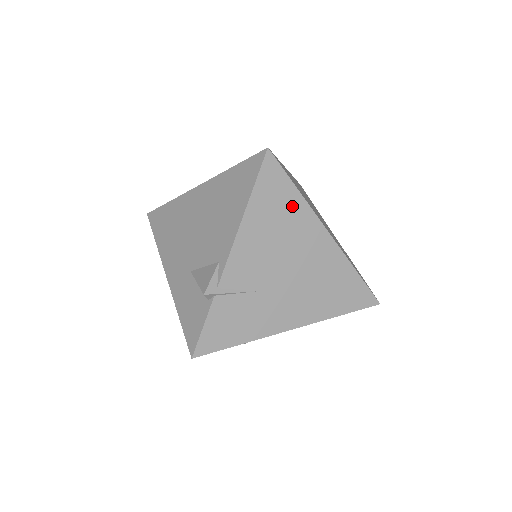
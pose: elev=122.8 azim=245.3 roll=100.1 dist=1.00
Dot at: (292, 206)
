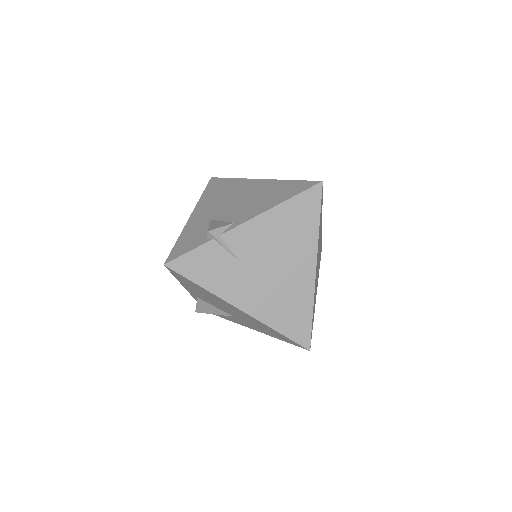
Dot at: (308, 230)
